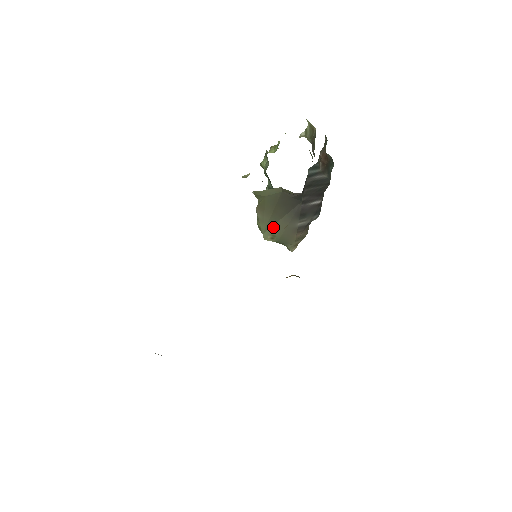
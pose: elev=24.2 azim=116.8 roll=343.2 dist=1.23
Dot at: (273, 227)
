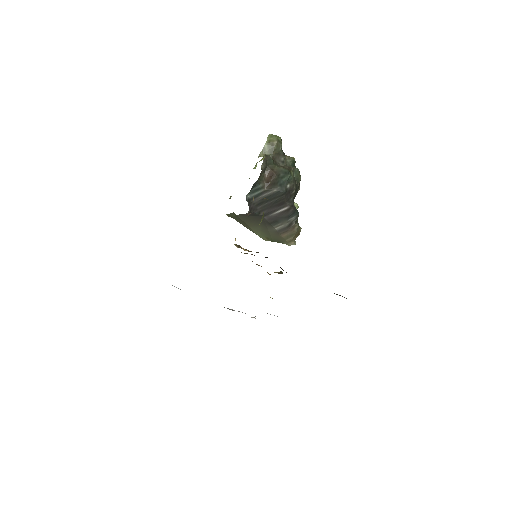
Dot at: (262, 232)
